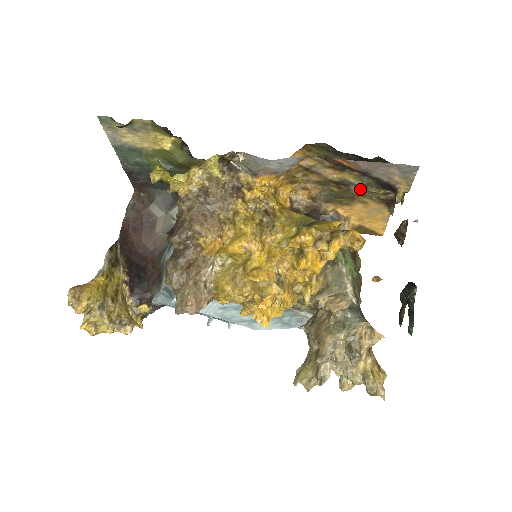
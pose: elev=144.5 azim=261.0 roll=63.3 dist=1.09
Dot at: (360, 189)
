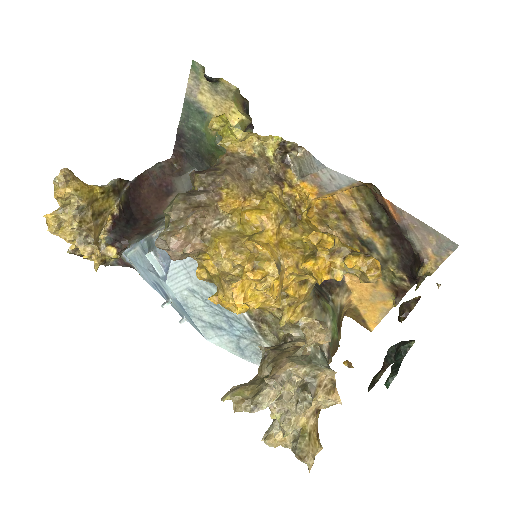
Dot at: (380, 261)
